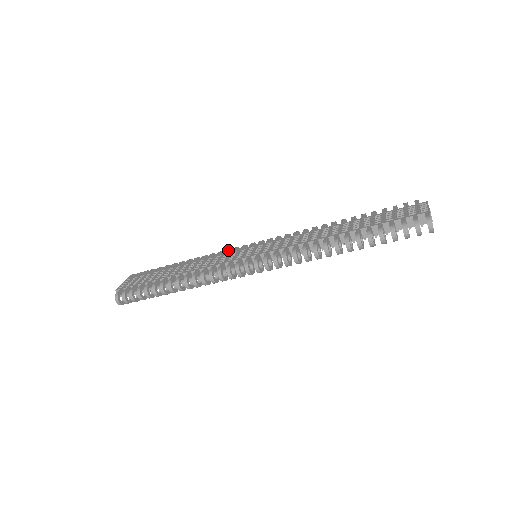
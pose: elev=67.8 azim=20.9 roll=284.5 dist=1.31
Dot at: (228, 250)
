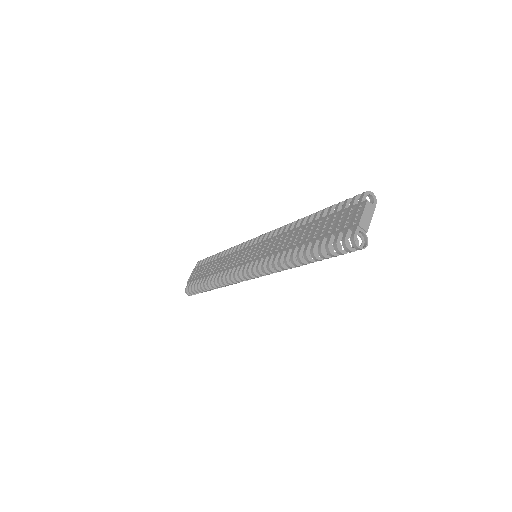
Dot at: (242, 245)
